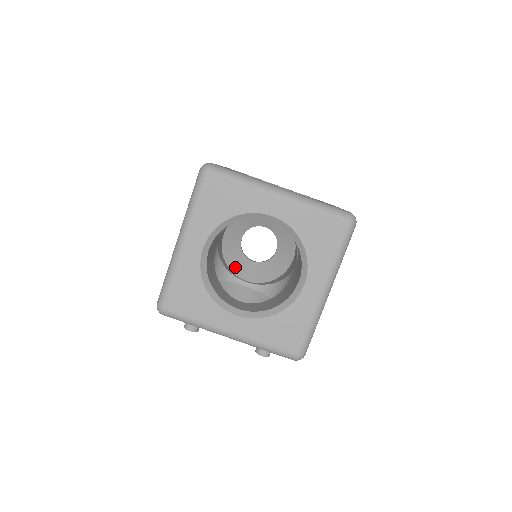
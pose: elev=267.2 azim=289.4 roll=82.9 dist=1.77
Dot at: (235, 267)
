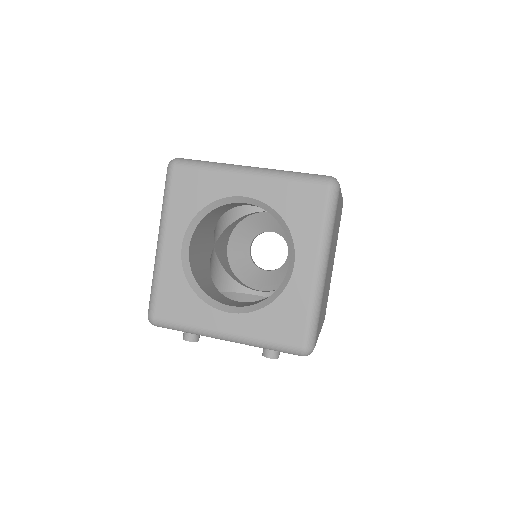
Dot at: (246, 278)
